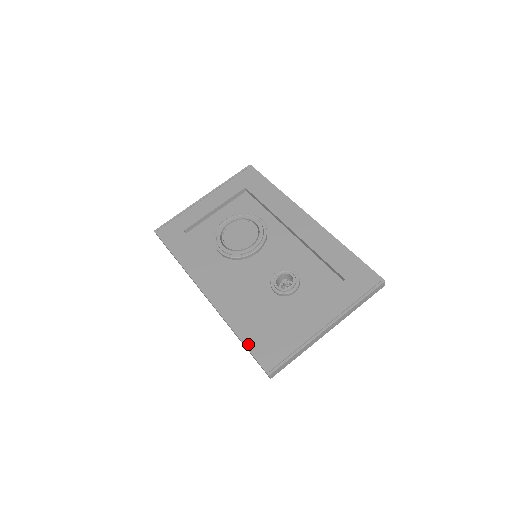
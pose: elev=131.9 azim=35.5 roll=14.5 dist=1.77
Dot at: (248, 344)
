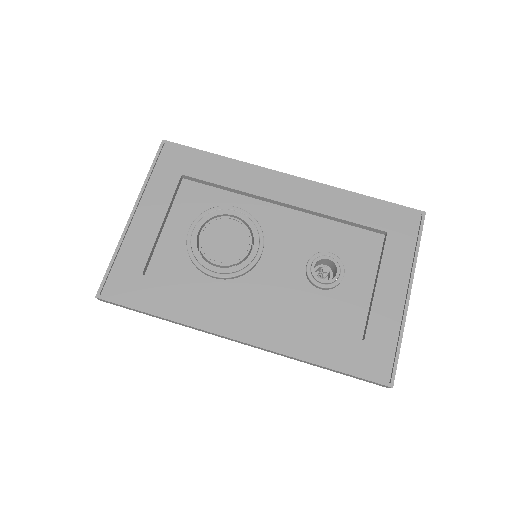
Dot at: (343, 368)
